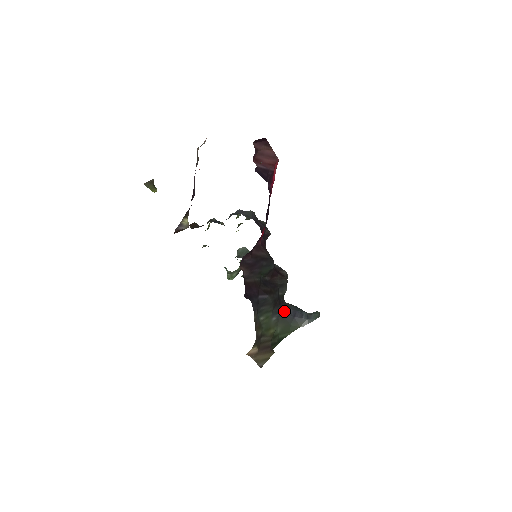
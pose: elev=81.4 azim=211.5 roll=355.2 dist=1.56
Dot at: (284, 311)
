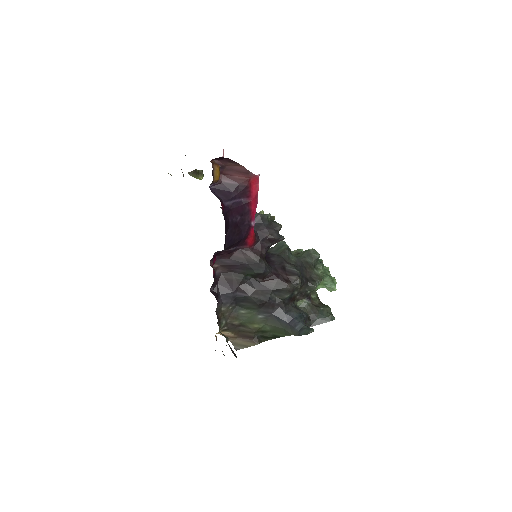
Dot at: (277, 314)
